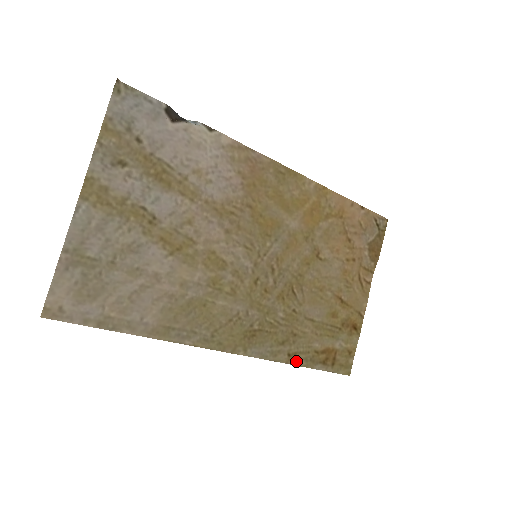
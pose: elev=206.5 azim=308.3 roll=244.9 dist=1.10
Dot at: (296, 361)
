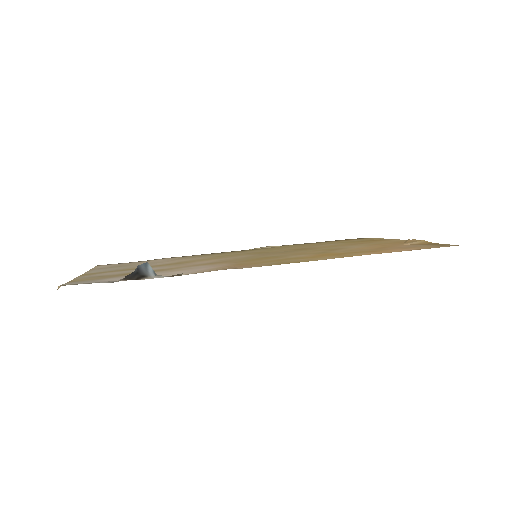
Dot at: (308, 243)
